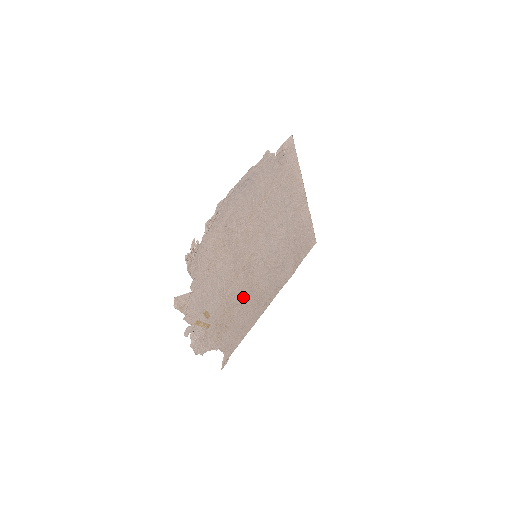
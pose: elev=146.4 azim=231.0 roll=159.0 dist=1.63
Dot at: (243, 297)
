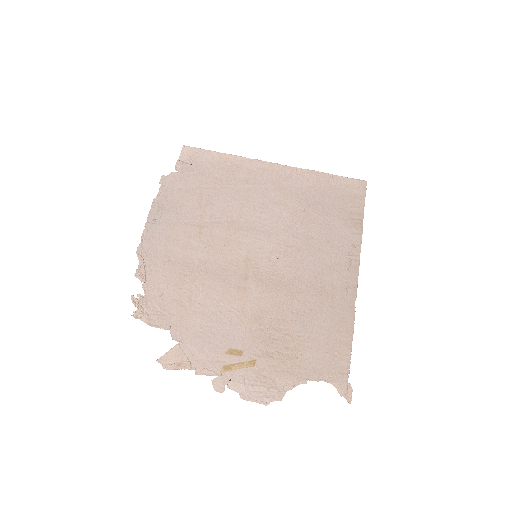
Dot at: (286, 304)
